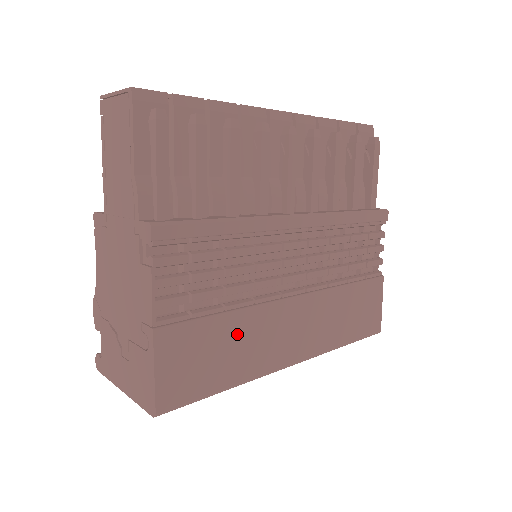
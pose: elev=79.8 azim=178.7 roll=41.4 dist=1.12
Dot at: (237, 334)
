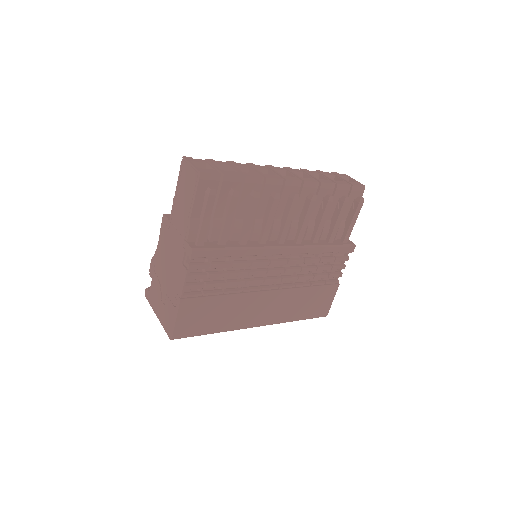
Dot at: (227, 307)
